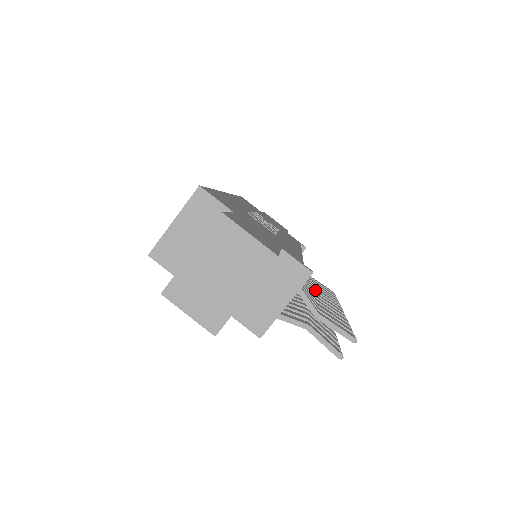
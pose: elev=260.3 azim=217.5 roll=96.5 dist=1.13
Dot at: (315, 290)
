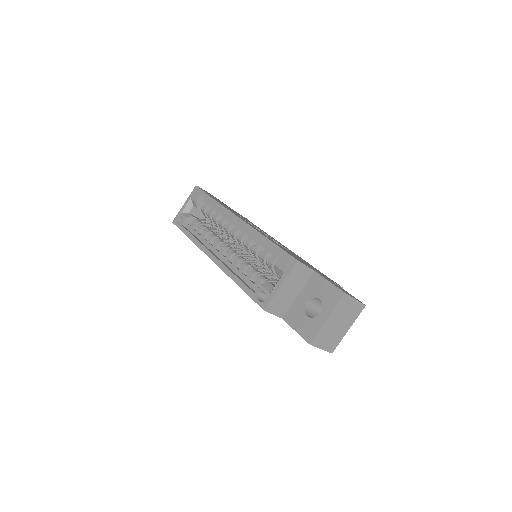
Dot at: occluded
